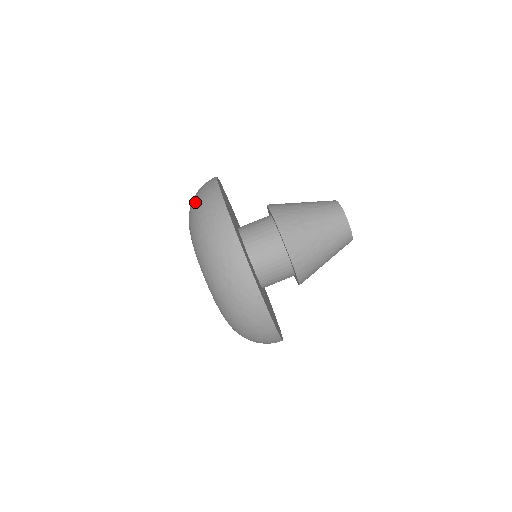
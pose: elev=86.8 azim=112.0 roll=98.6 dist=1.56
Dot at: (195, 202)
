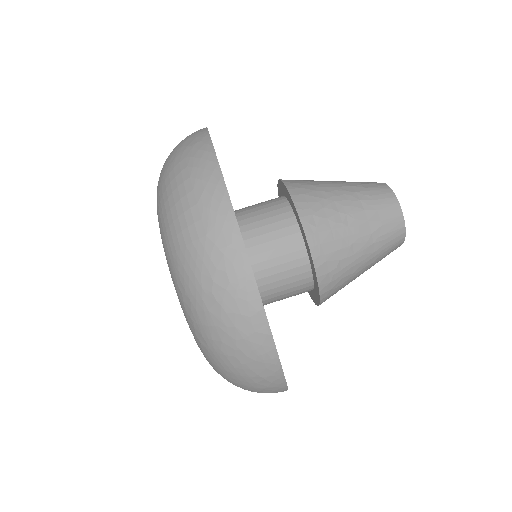
Dot at: (169, 164)
